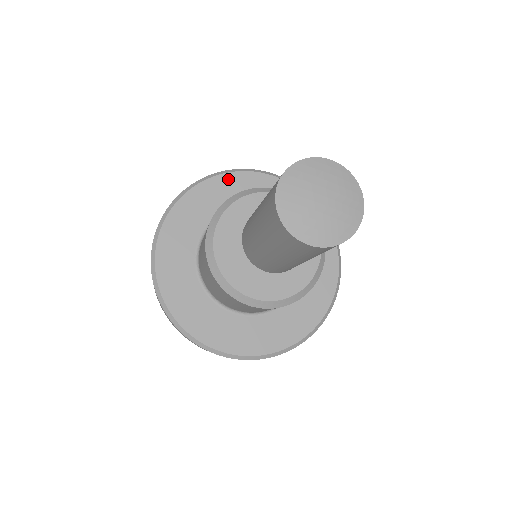
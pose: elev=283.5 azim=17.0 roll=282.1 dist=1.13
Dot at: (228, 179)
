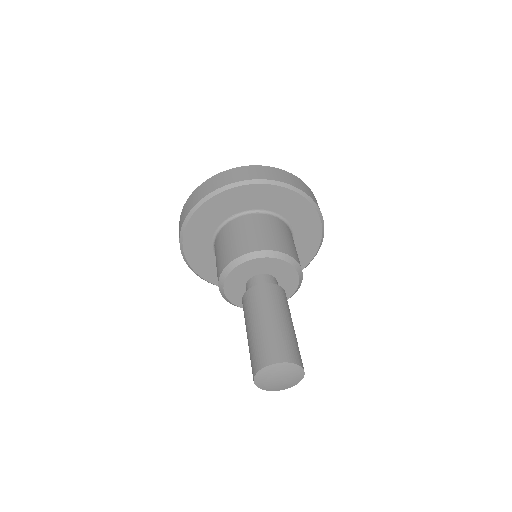
Dot at: (302, 202)
